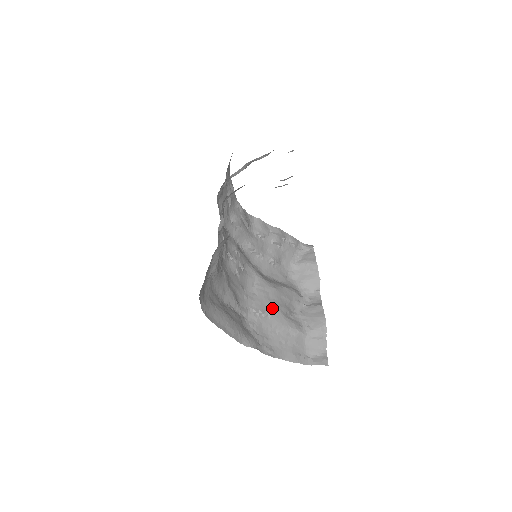
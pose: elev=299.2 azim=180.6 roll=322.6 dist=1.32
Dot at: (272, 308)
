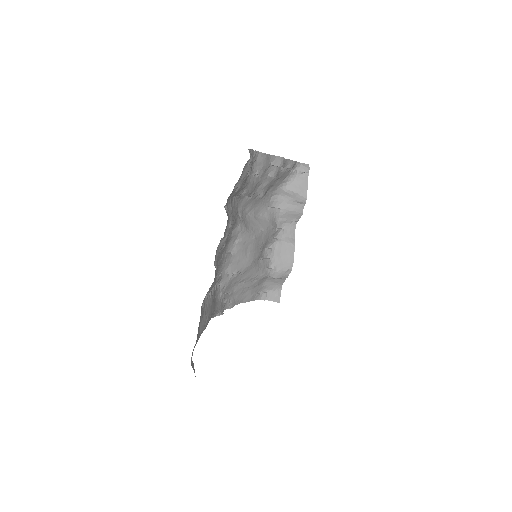
Dot at: (247, 264)
